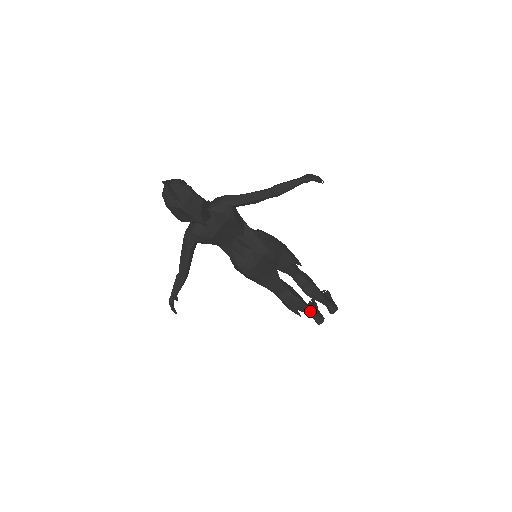
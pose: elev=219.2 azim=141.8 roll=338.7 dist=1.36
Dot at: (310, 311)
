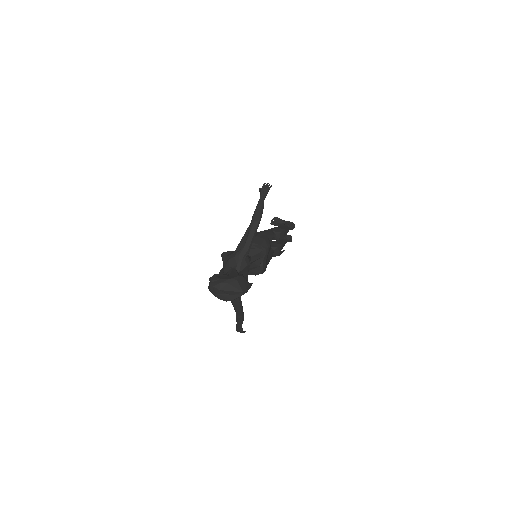
Dot at: occluded
